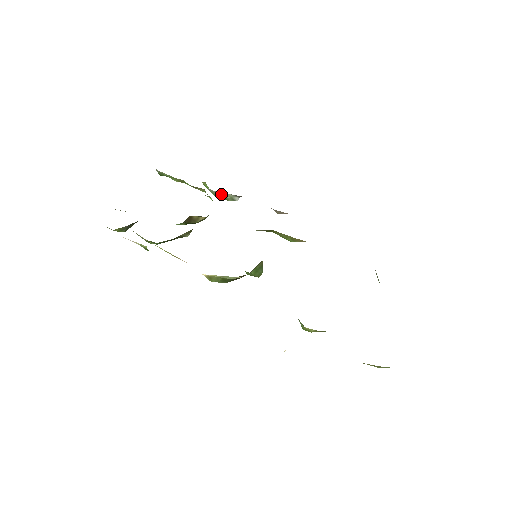
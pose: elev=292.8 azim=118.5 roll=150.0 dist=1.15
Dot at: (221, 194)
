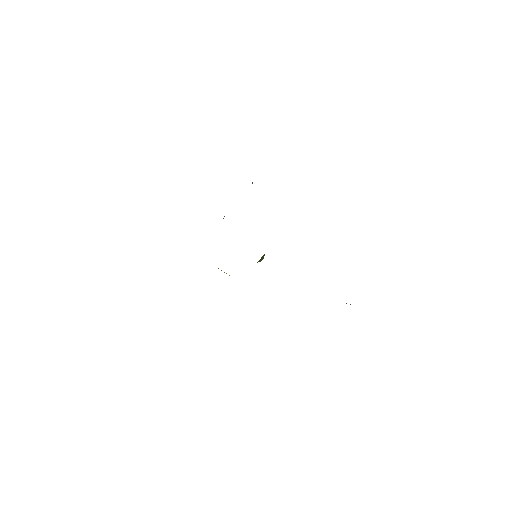
Dot at: occluded
